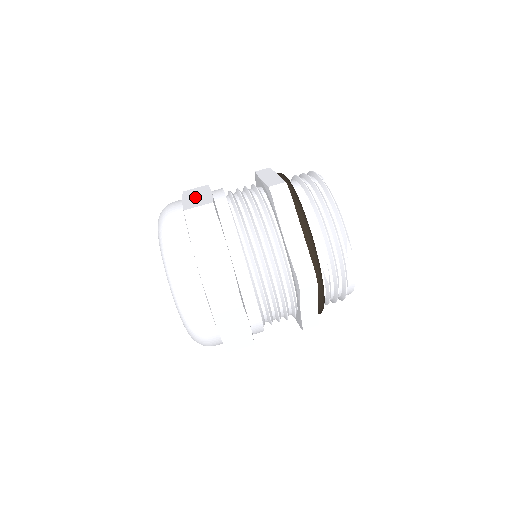
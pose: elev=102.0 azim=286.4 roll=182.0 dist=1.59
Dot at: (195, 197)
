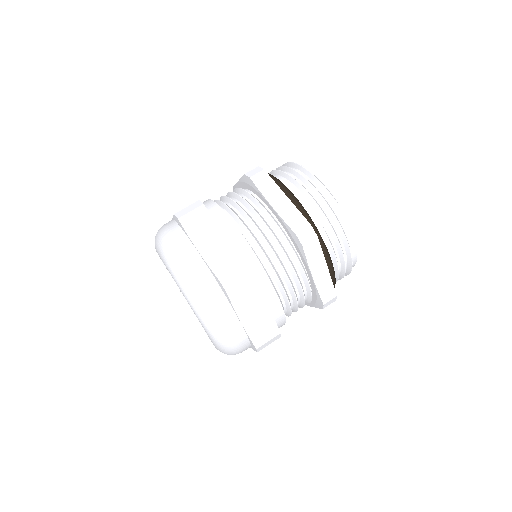
Dot at: occluded
